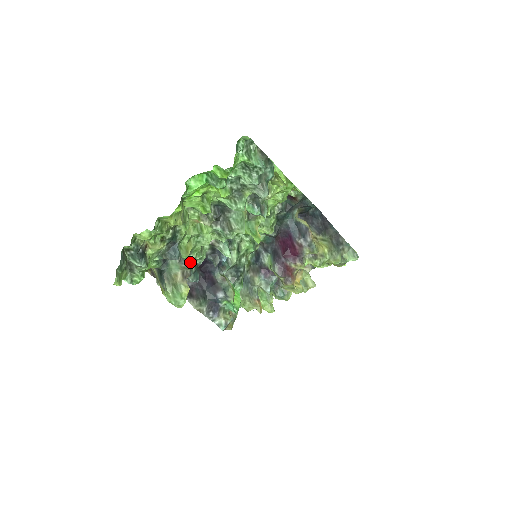
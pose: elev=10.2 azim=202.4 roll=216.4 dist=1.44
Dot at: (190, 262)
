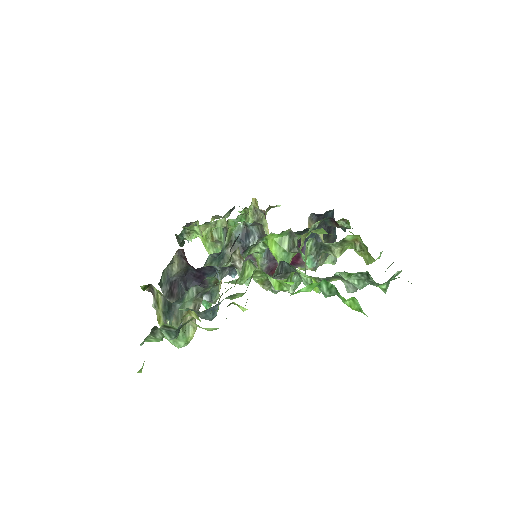
Dot at: (206, 292)
